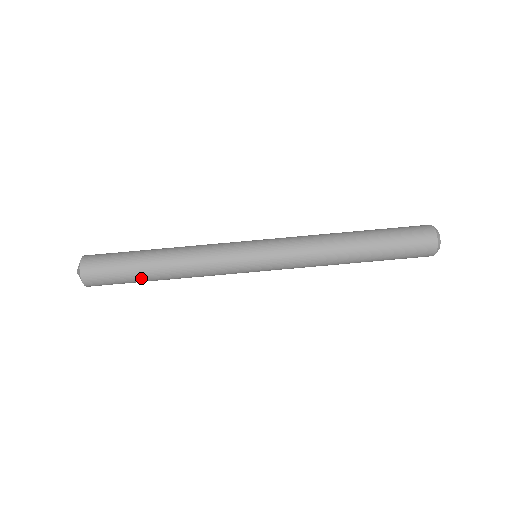
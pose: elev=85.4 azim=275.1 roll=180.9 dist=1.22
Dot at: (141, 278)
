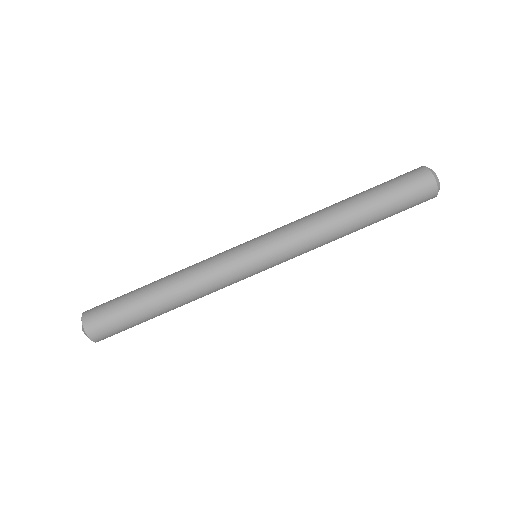
Dot at: (146, 314)
